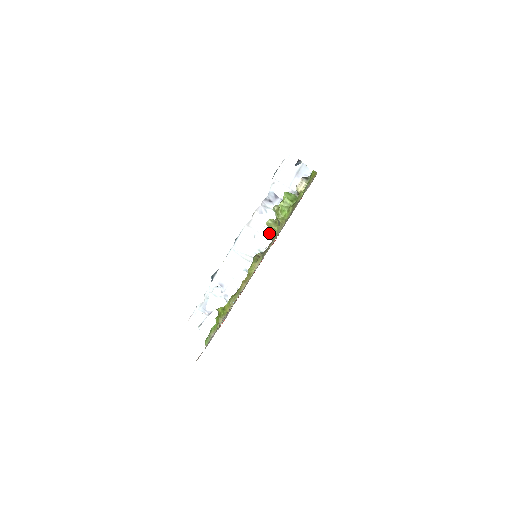
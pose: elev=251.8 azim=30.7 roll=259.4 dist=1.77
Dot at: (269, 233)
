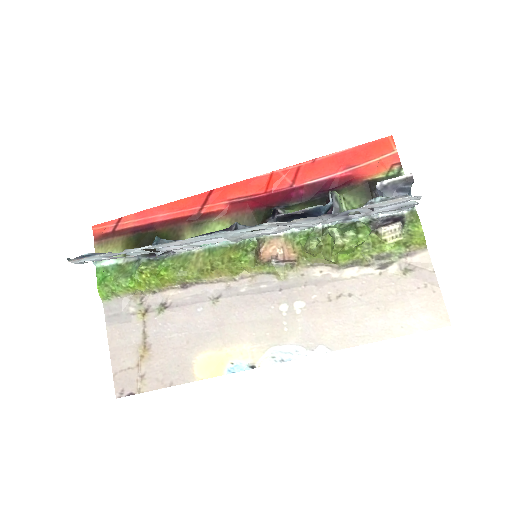
Dot at: (289, 229)
